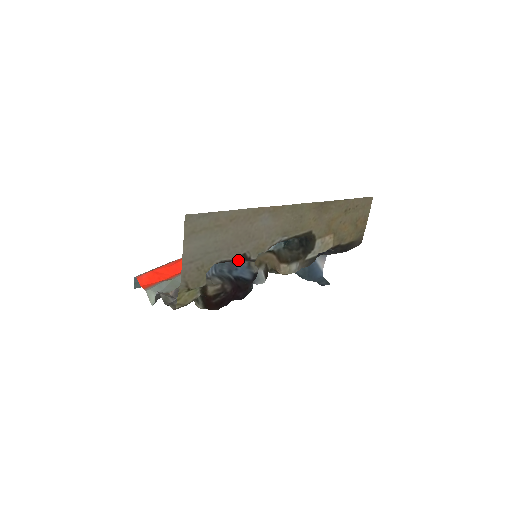
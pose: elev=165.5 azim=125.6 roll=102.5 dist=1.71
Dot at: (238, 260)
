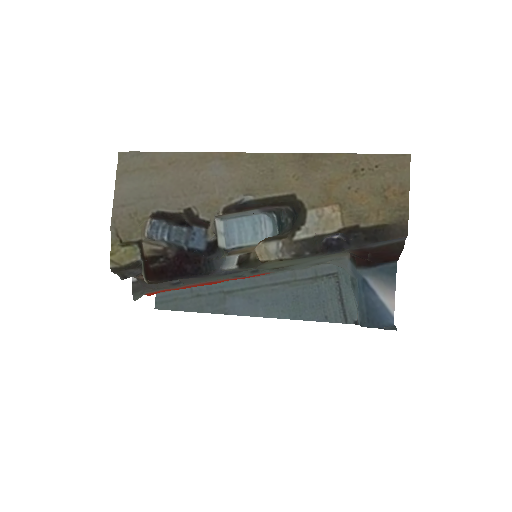
Dot at: (194, 226)
